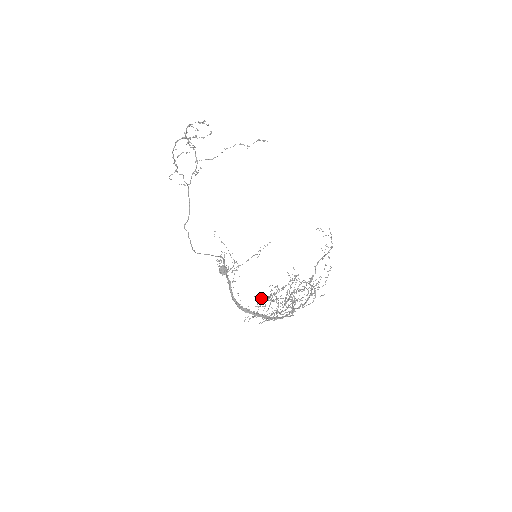
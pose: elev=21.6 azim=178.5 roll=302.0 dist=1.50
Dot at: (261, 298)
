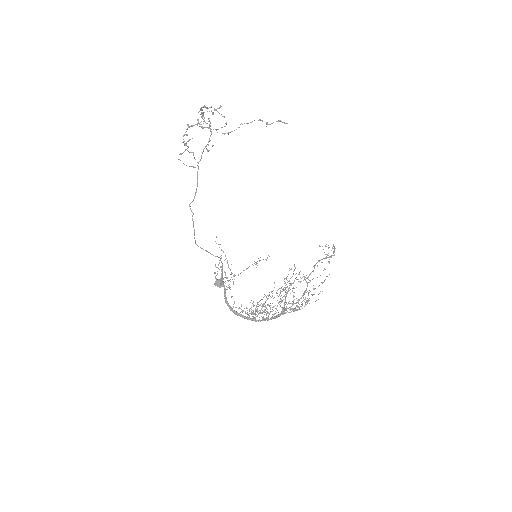
Dot at: (253, 305)
